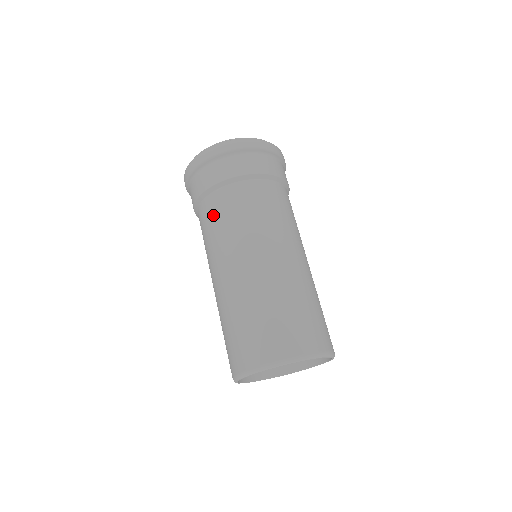
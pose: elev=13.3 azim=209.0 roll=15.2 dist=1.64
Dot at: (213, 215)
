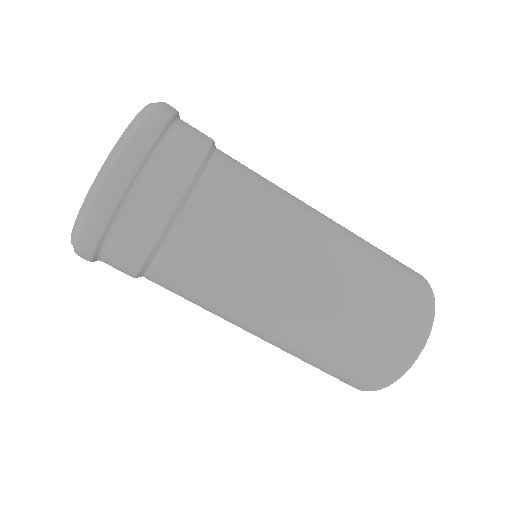
Dot at: (185, 282)
